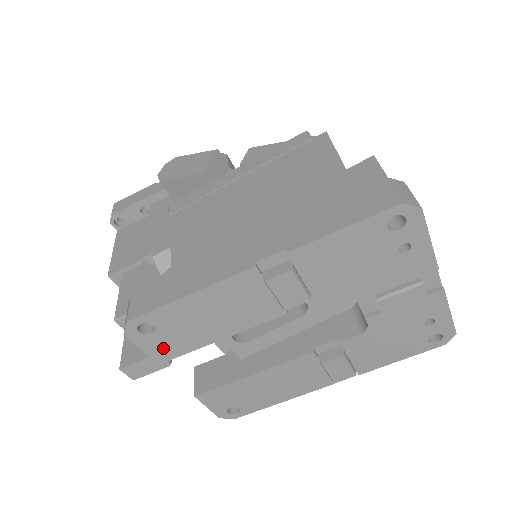
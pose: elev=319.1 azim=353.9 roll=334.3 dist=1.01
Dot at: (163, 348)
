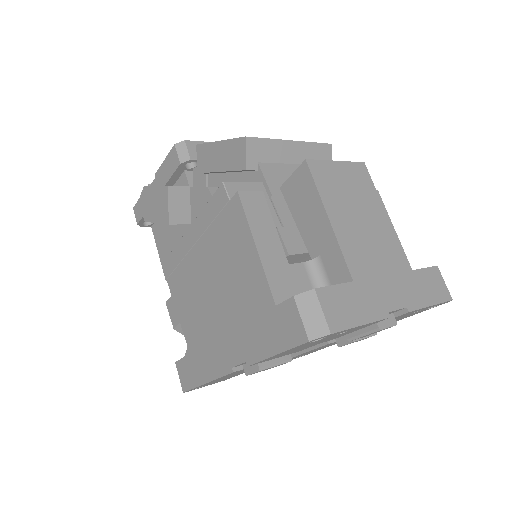
Dot at: (219, 381)
